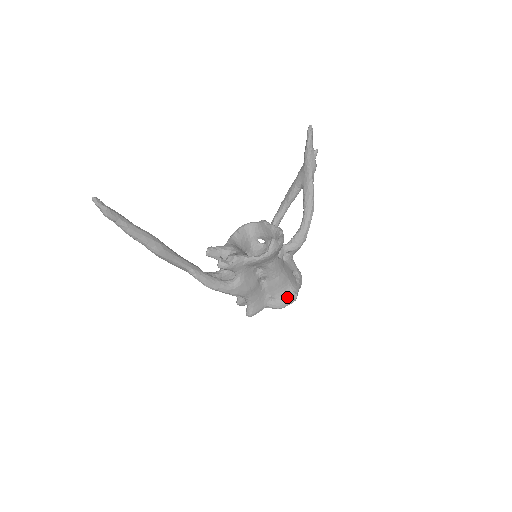
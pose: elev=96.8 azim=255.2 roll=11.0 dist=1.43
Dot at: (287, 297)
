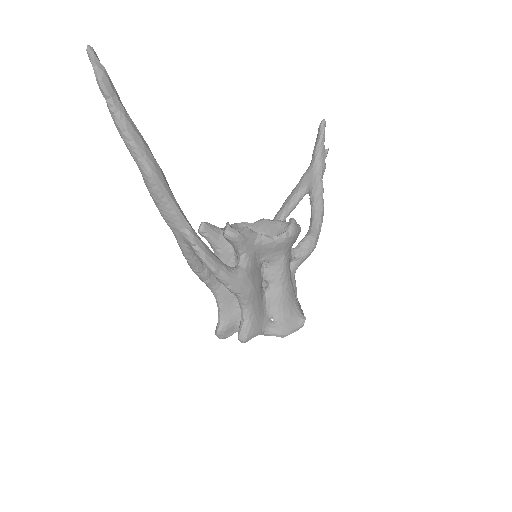
Dot at: (293, 319)
